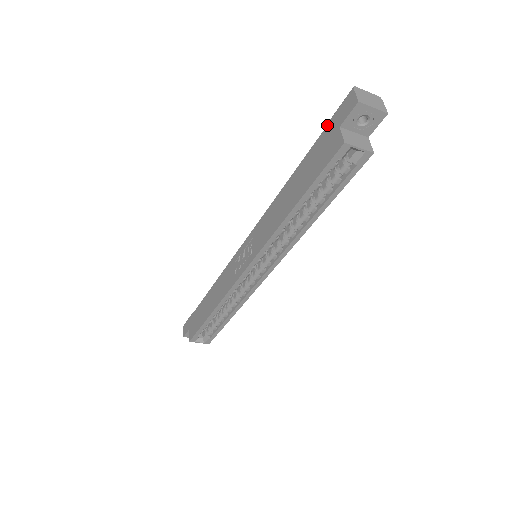
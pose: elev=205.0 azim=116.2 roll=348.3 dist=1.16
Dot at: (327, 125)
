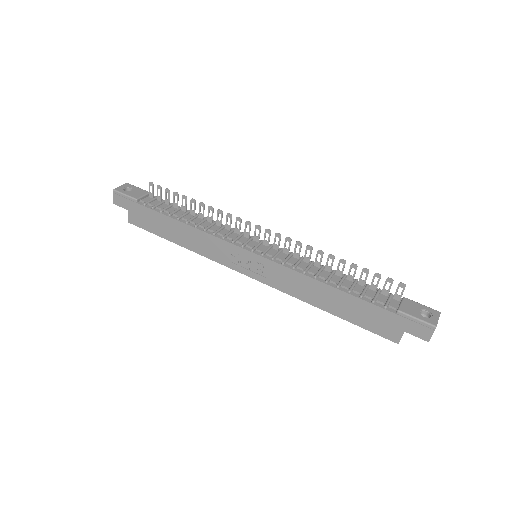
Dot at: (398, 315)
